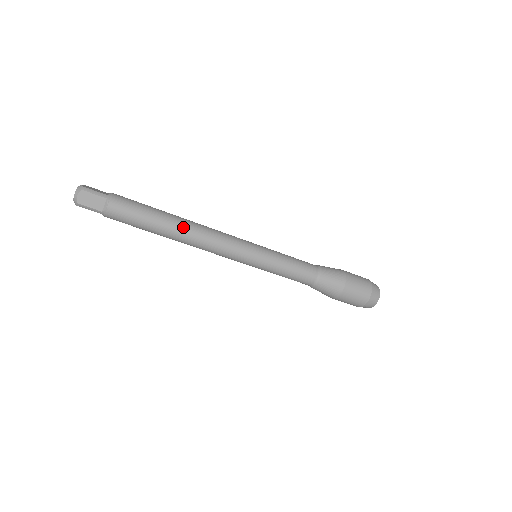
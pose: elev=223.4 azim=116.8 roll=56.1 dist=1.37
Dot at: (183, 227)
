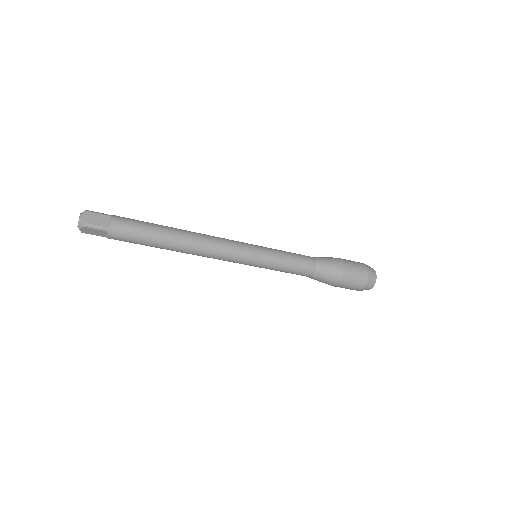
Dot at: (185, 232)
